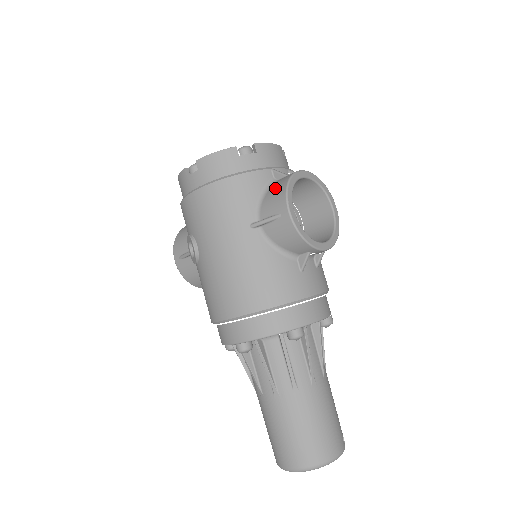
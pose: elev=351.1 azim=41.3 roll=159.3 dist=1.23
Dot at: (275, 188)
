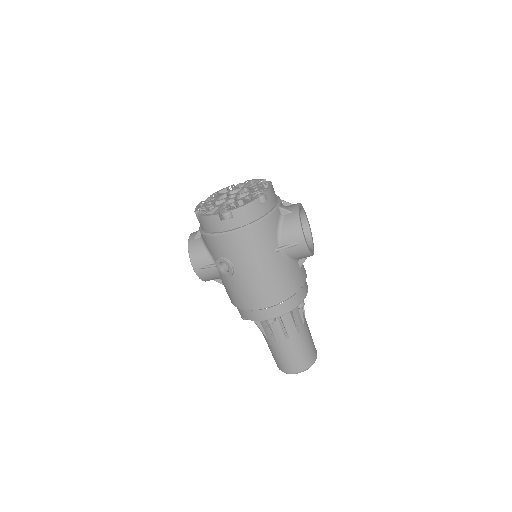
Dot at: (289, 224)
